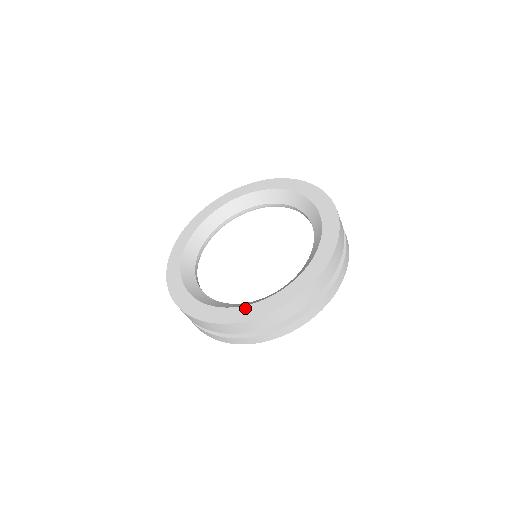
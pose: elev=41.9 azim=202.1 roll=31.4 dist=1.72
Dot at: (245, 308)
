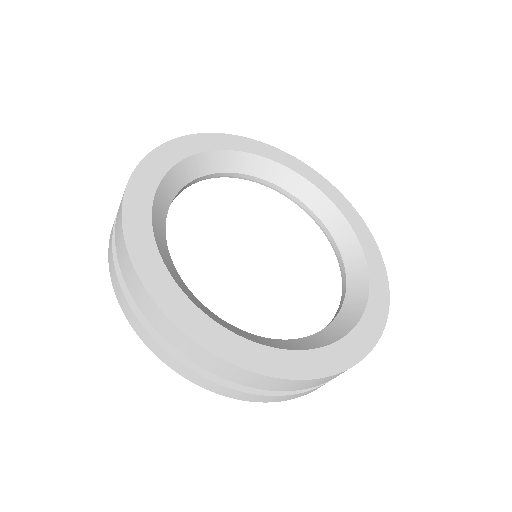
Dot at: (345, 343)
